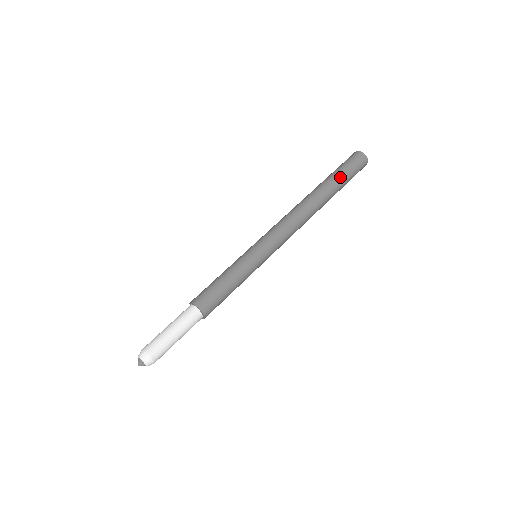
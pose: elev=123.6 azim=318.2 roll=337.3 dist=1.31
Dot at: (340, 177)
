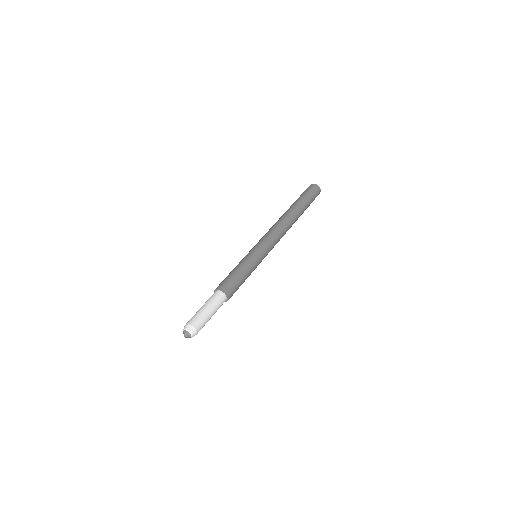
Dot at: (300, 199)
